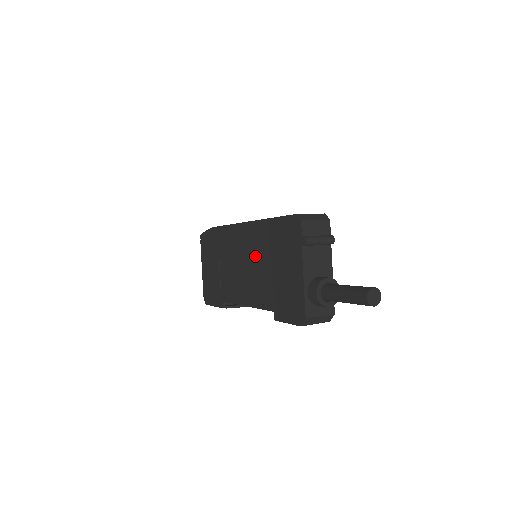
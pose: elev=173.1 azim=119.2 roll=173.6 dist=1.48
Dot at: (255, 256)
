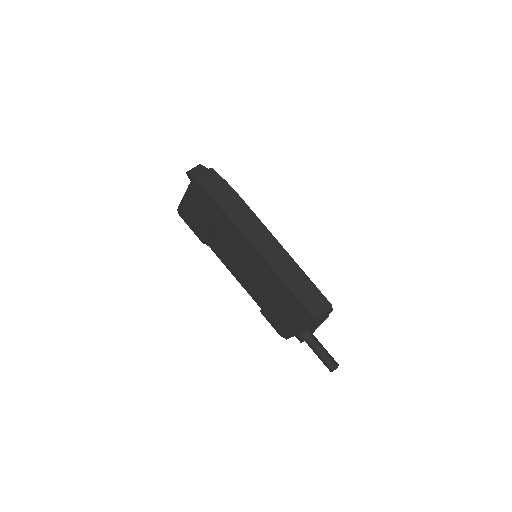
Dot at: (261, 279)
